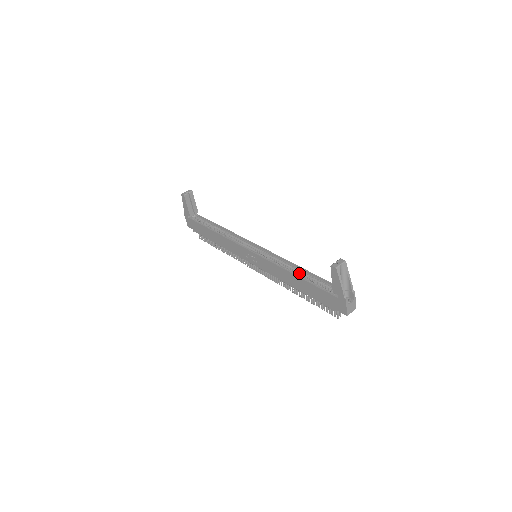
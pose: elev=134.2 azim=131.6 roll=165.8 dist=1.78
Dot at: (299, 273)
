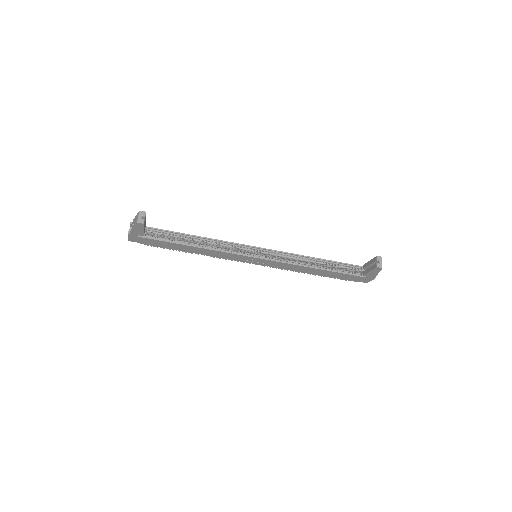
Dot at: (317, 264)
